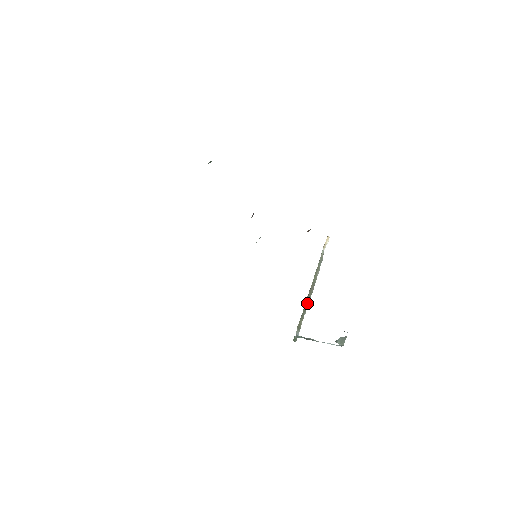
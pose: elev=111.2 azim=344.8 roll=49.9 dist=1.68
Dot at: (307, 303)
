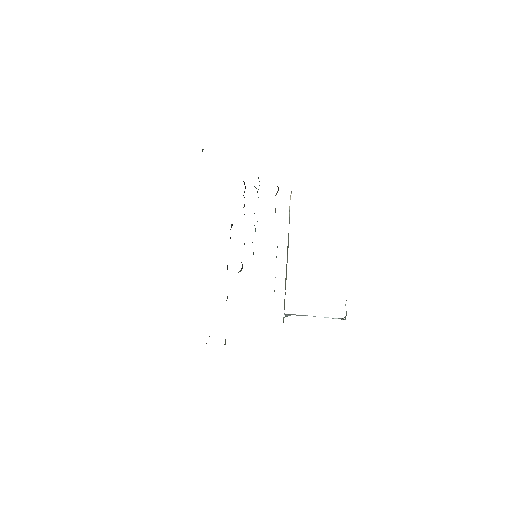
Dot at: (286, 276)
